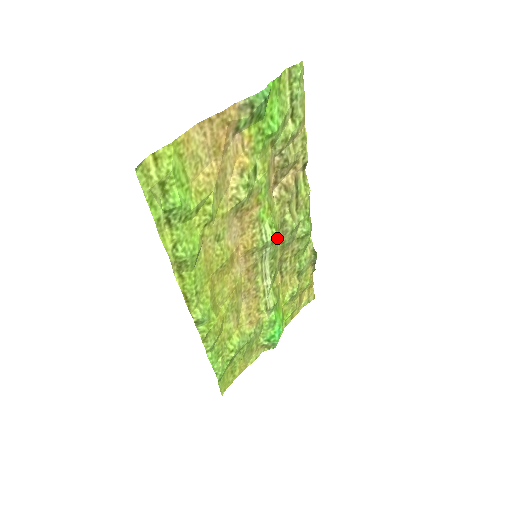
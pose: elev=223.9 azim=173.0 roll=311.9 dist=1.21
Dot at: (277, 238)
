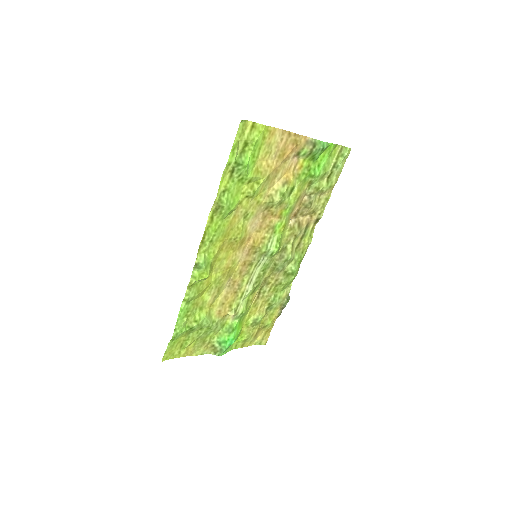
Dot at: (275, 257)
